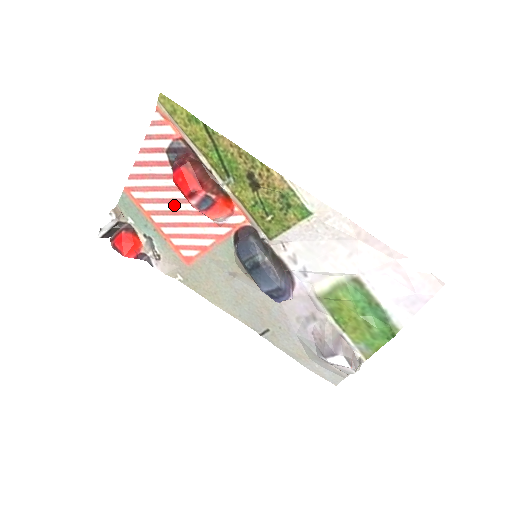
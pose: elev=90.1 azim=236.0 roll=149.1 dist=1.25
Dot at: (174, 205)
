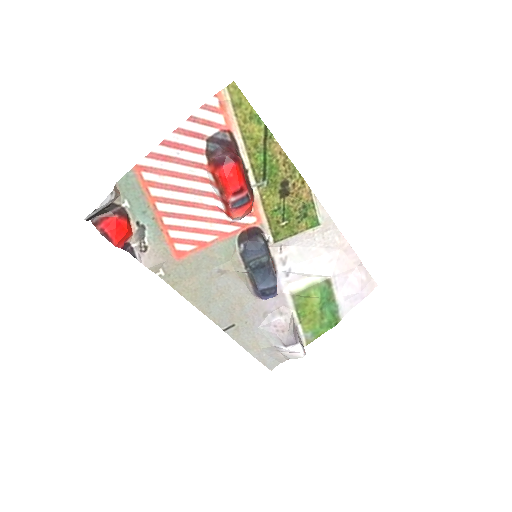
Dot at: (190, 196)
